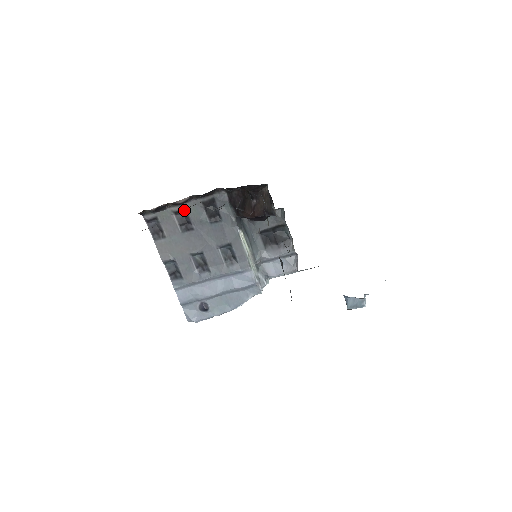
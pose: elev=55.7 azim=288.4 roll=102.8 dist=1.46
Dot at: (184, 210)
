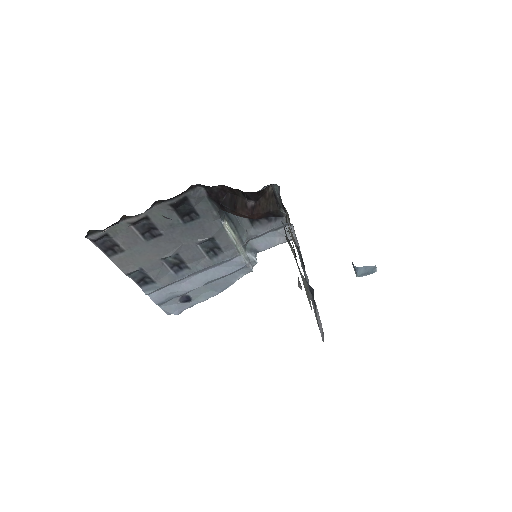
Dot at: (145, 218)
